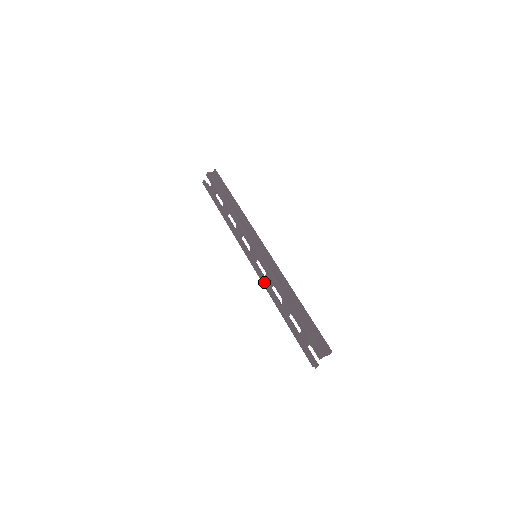
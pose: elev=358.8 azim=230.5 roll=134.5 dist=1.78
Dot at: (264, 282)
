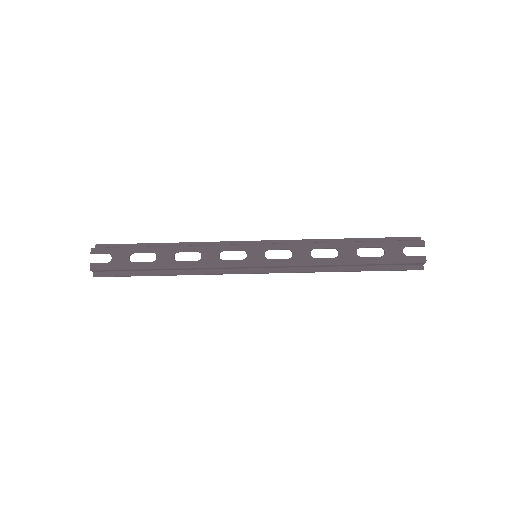
Dot at: (297, 260)
